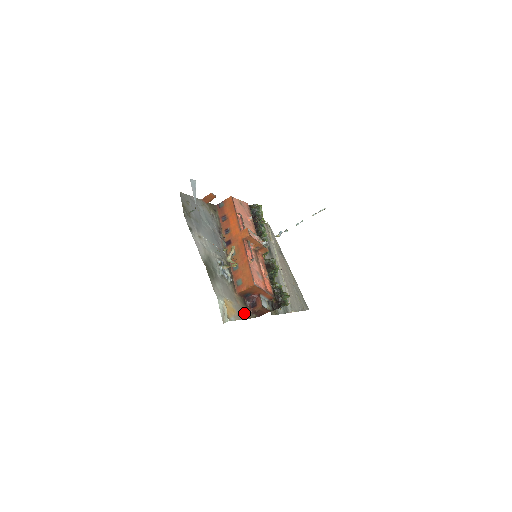
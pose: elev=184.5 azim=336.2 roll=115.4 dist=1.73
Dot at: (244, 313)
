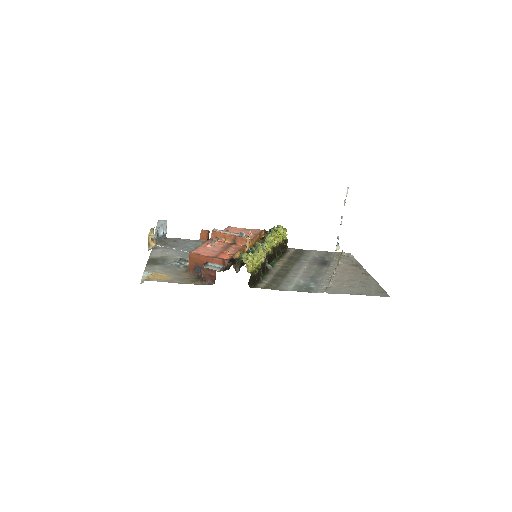
Dot at: (187, 281)
